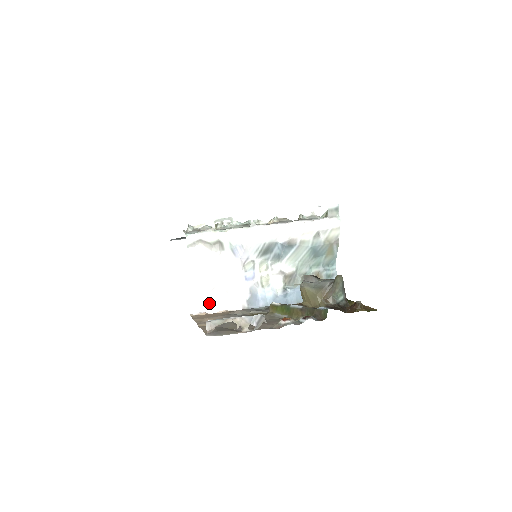
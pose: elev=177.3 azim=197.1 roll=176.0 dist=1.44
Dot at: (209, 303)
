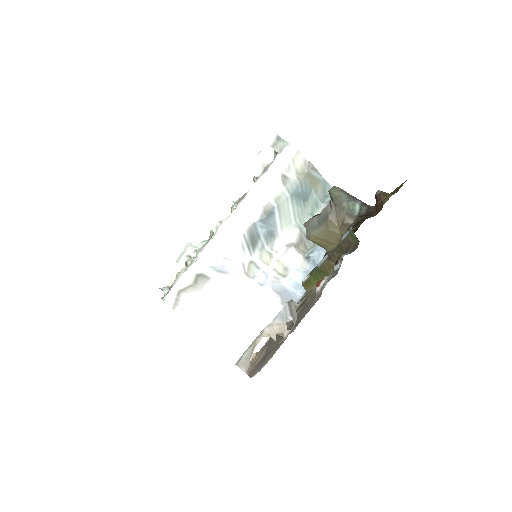
Dot at: (249, 341)
